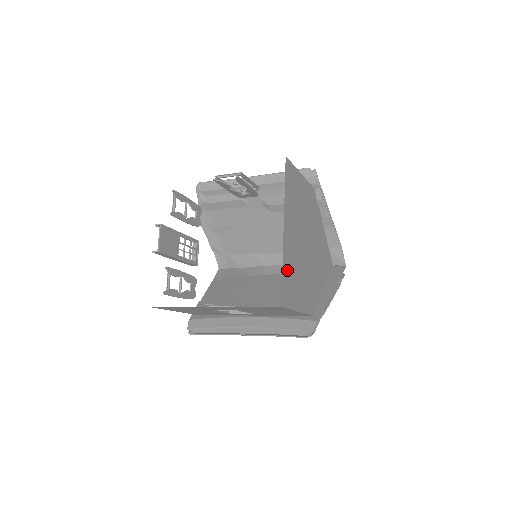
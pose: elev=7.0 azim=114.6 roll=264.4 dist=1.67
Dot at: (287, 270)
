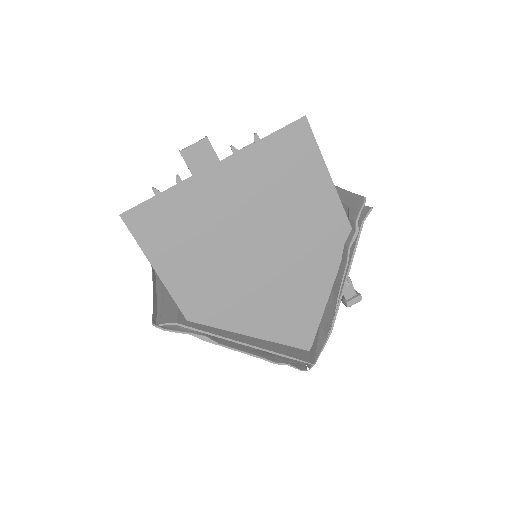
Dot at: (175, 206)
